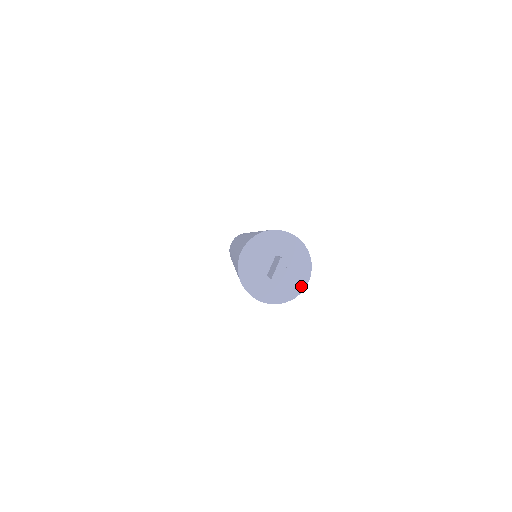
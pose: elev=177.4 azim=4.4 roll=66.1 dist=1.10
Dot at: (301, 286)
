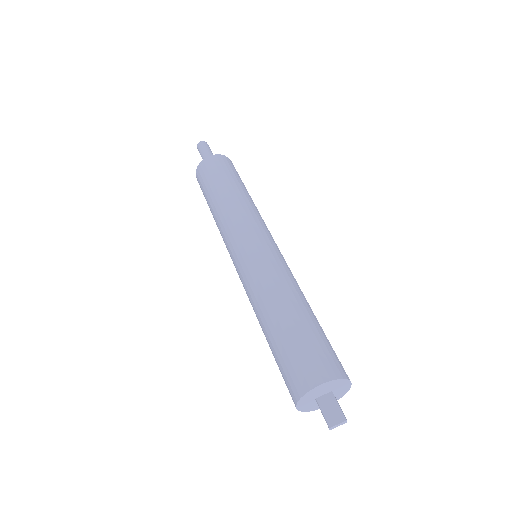
Dot at: occluded
